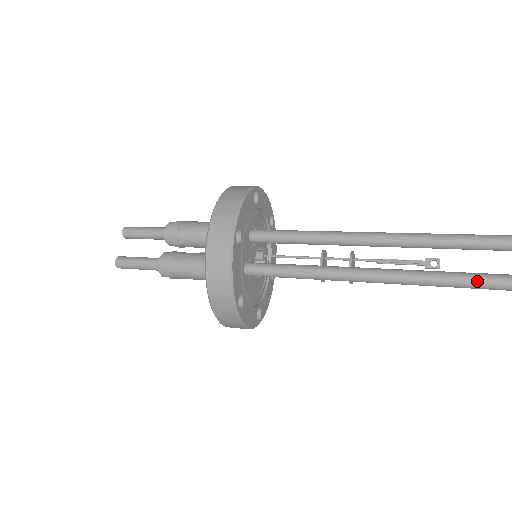
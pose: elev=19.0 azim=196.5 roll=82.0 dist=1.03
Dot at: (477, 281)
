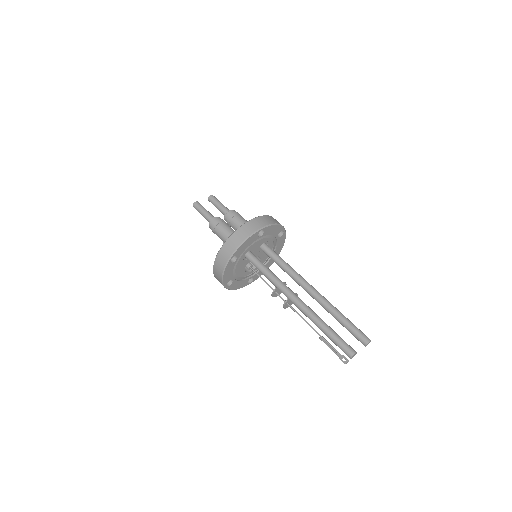
Dot at: (337, 338)
